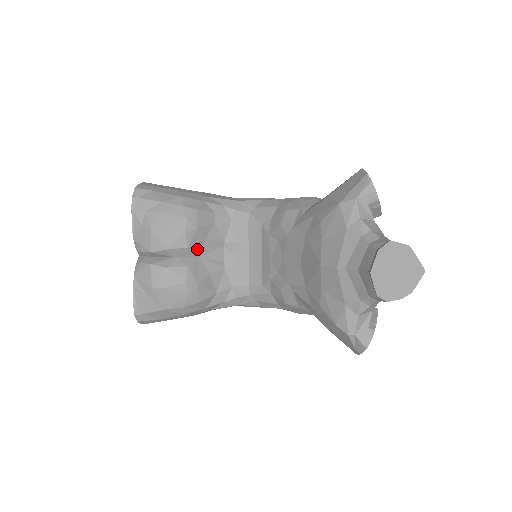
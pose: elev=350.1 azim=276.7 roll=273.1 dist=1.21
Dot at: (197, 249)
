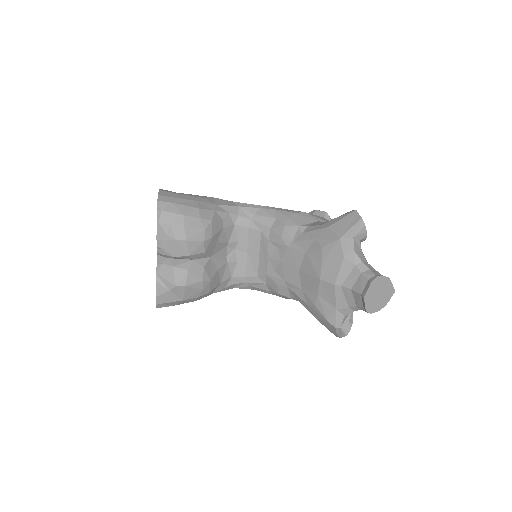
Dot at: (210, 252)
